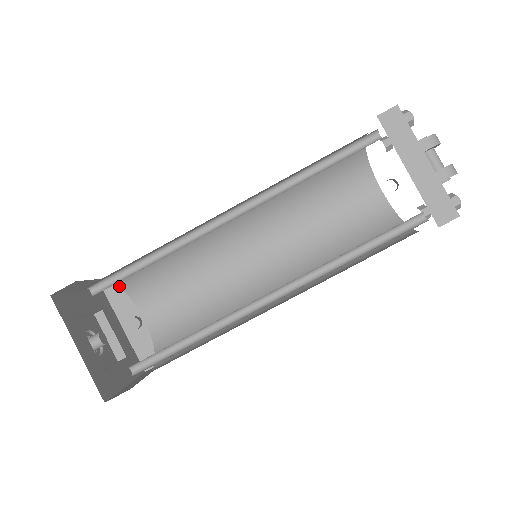
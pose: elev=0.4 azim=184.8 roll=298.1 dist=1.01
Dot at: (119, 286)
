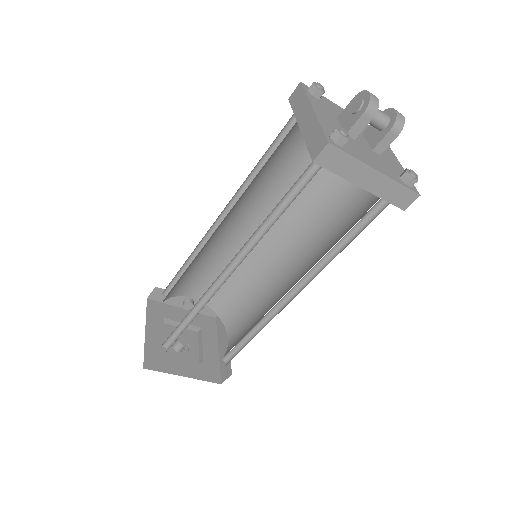
Dot at: occluded
